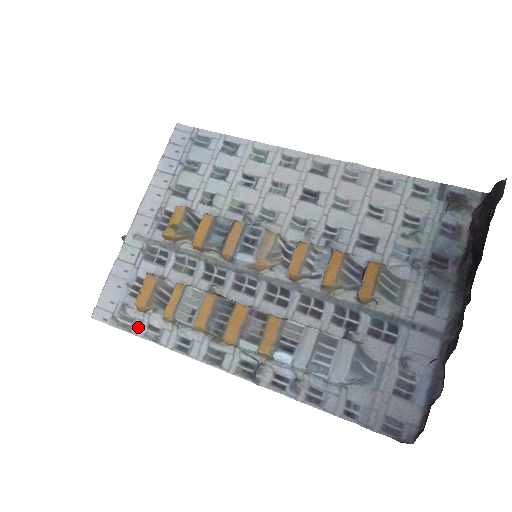
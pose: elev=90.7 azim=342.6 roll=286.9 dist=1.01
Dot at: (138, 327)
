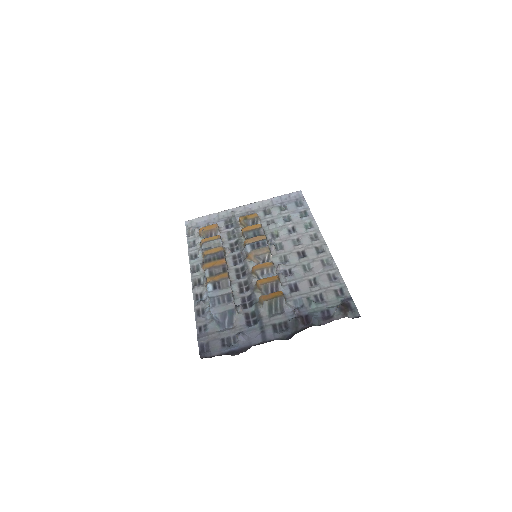
Dot at: (191, 238)
